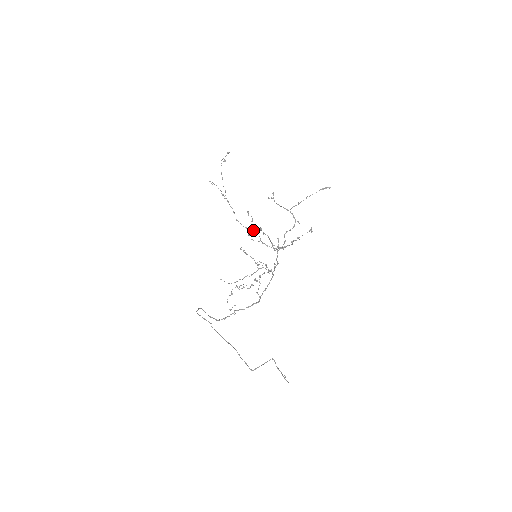
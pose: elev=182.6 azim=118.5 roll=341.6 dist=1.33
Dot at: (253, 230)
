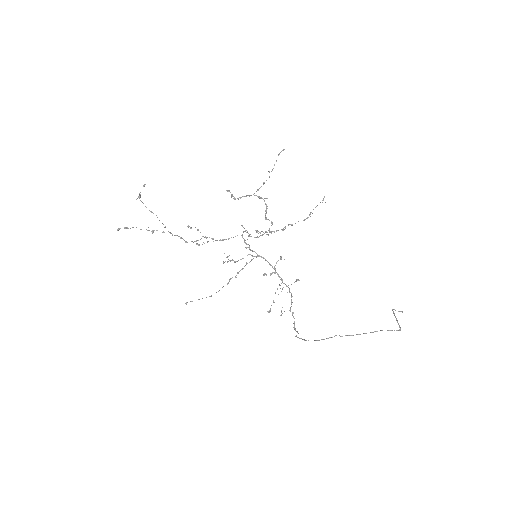
Dot at: occluded
